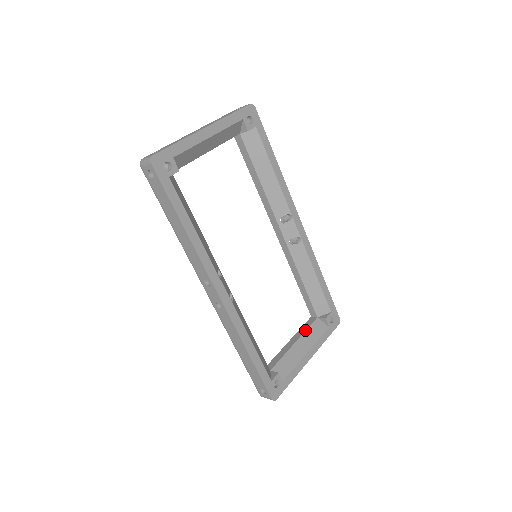
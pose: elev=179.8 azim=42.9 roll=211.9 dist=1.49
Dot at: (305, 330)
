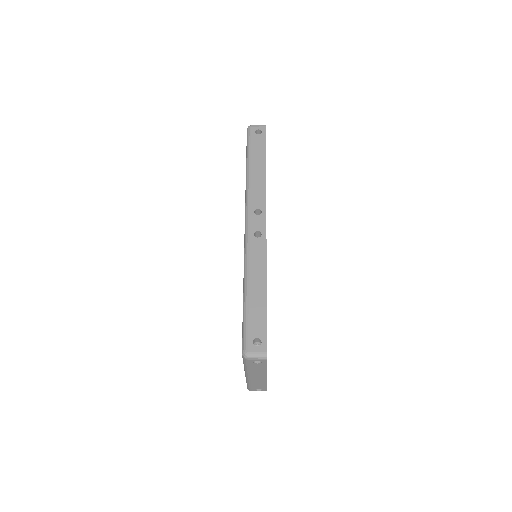
Dot at: occluded
